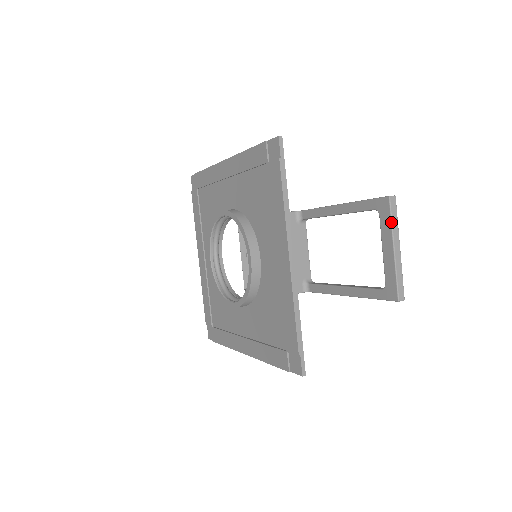
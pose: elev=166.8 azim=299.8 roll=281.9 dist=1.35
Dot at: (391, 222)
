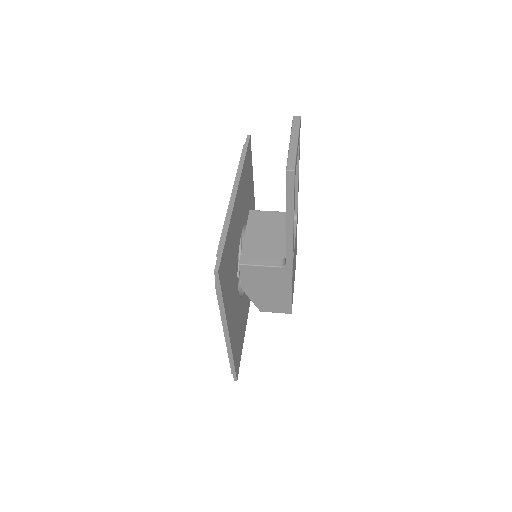
Dot at: (291, 128)
